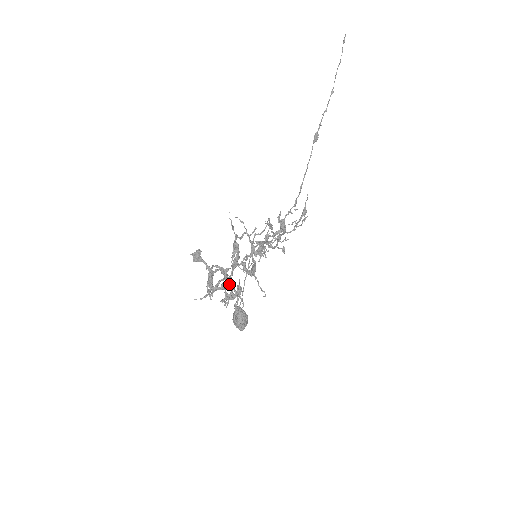
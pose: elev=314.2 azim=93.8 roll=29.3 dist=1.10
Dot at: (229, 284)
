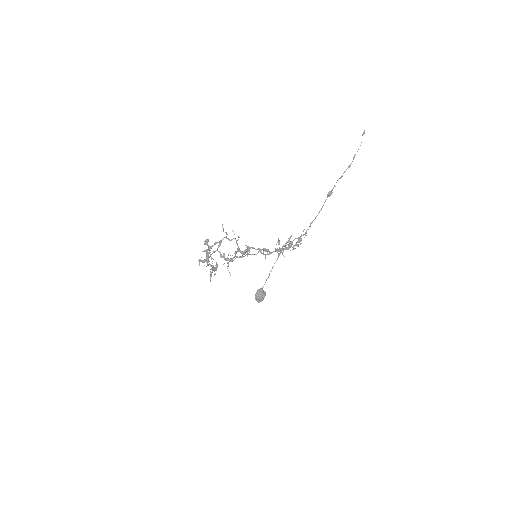
Dot at: occluded
